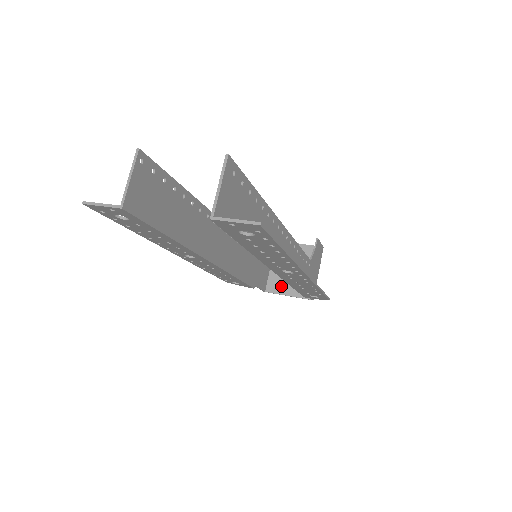
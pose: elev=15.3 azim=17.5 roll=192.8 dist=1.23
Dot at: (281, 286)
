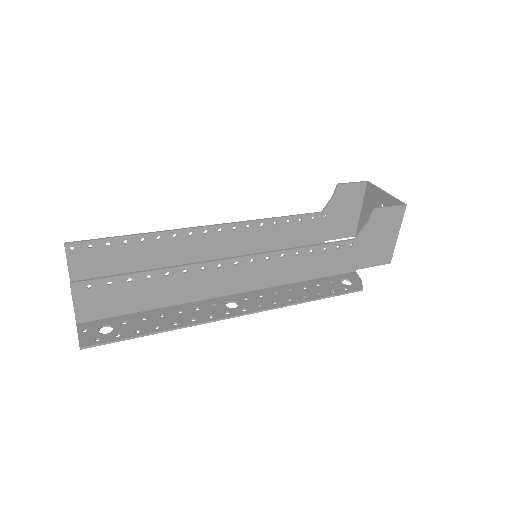
Dot at: occluded
